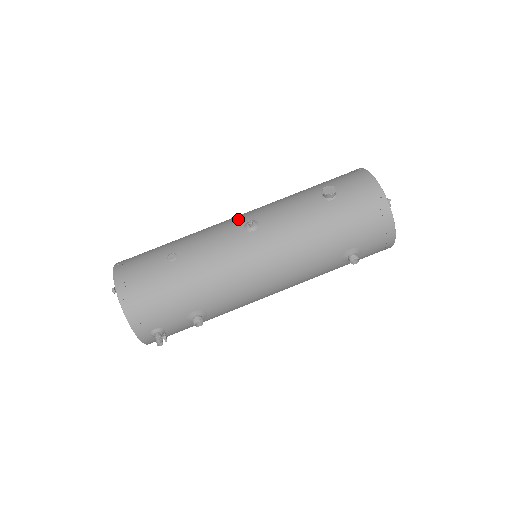
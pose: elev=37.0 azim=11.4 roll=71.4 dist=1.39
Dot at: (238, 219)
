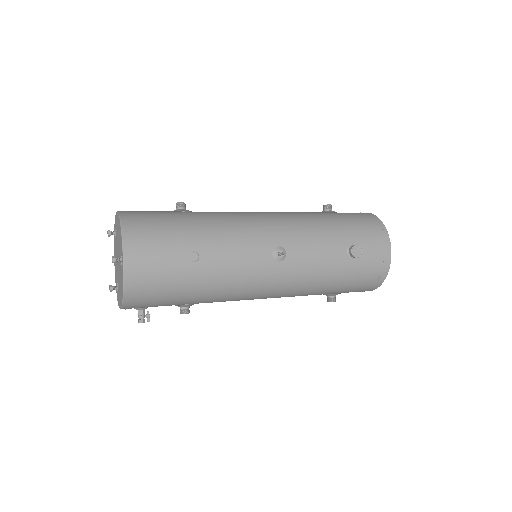
Dot at: (268, 235)
